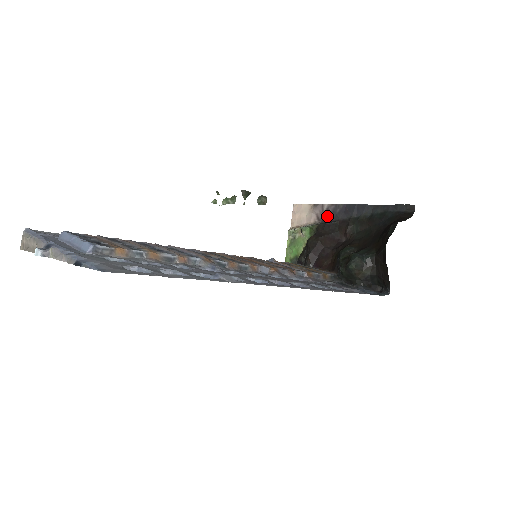
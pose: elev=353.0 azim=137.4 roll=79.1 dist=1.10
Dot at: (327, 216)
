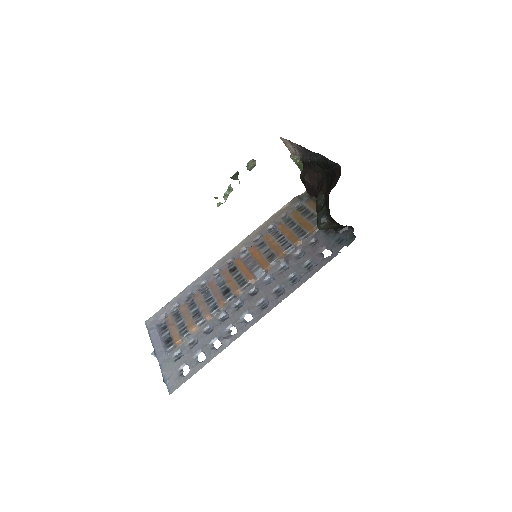
Dot at: (302, 152)
